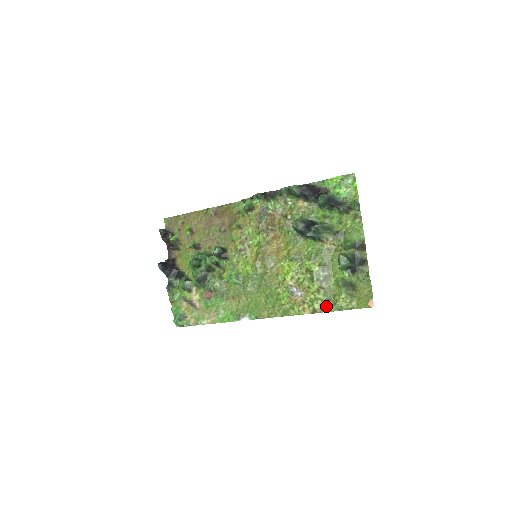
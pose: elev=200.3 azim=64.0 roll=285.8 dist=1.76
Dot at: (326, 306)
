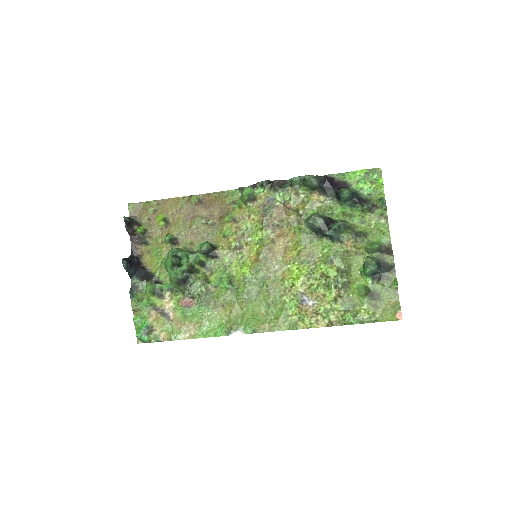
Dot at: (345, 318)
